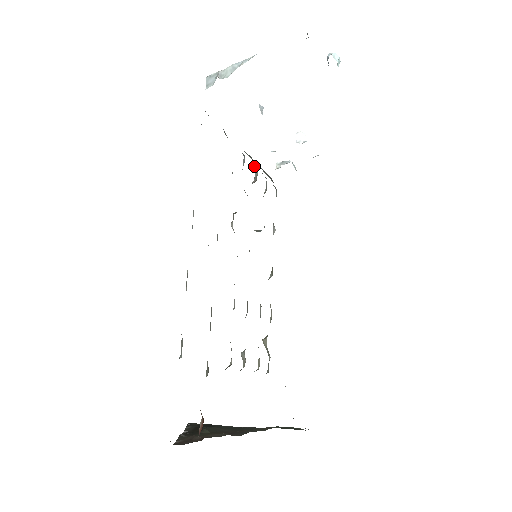
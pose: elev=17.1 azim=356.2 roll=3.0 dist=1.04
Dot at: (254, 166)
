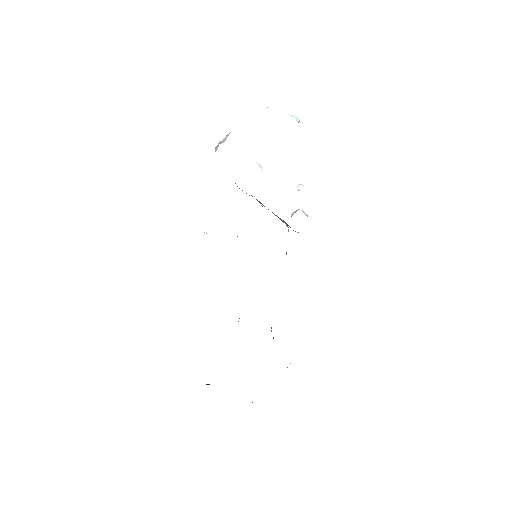
Dot at: (262, 206)
